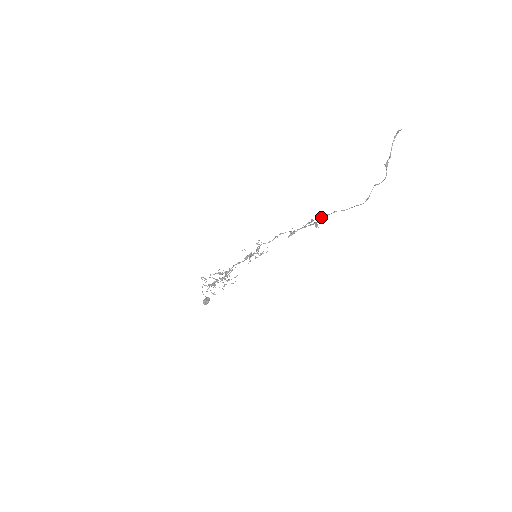
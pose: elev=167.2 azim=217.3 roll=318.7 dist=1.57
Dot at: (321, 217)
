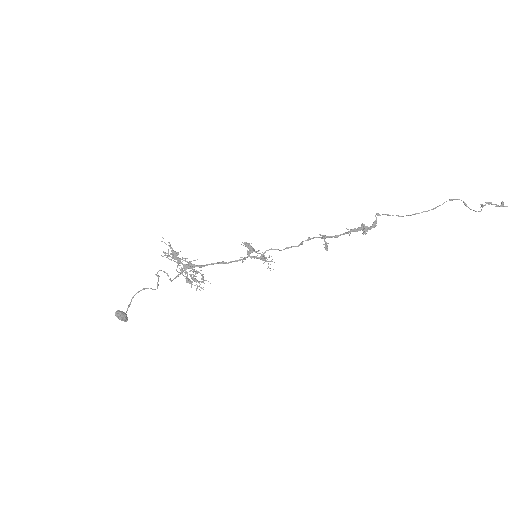
Dot at: (379, 214)
